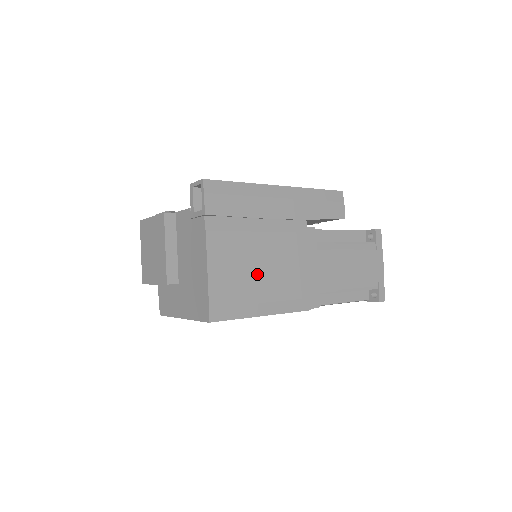
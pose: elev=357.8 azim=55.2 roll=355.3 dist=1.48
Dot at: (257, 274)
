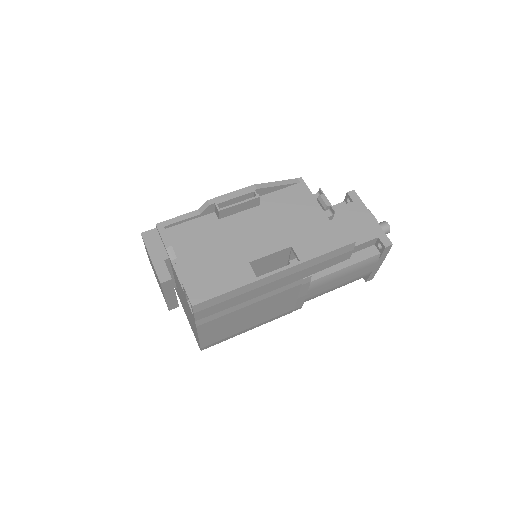
Dot at: (244, 322)
